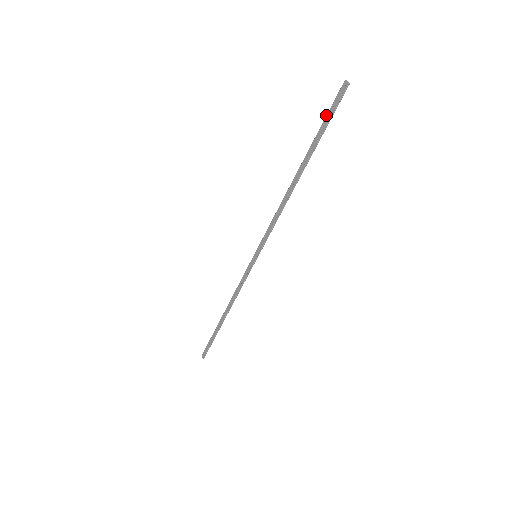
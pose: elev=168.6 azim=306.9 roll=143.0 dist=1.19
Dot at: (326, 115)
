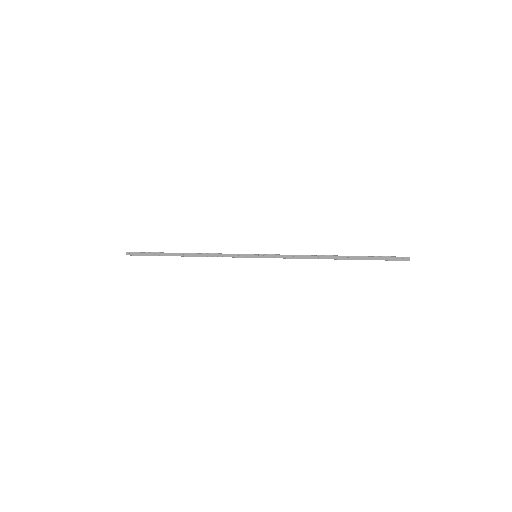
Dot at: (384, 257)
